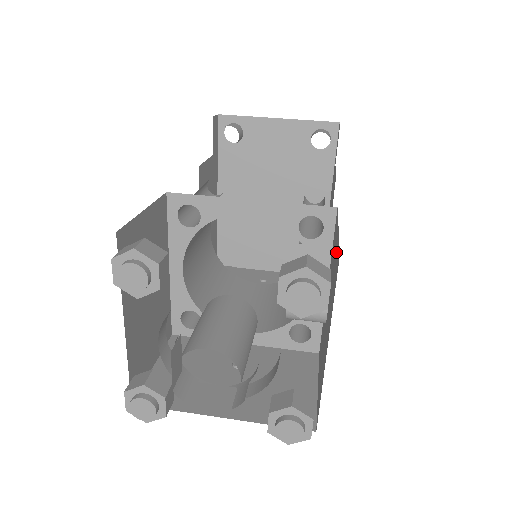
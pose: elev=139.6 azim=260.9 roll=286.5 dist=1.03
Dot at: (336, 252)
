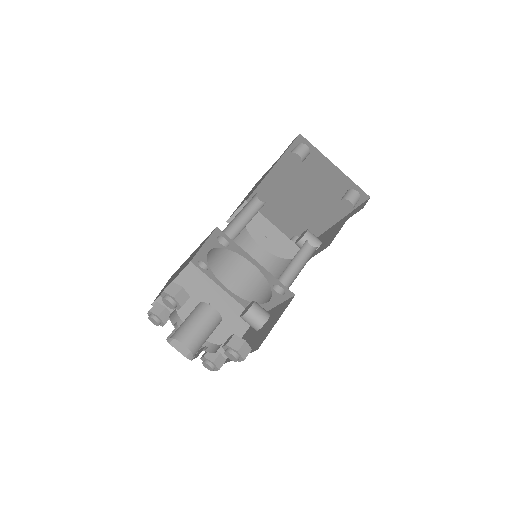
Dot at: (268, 330)
